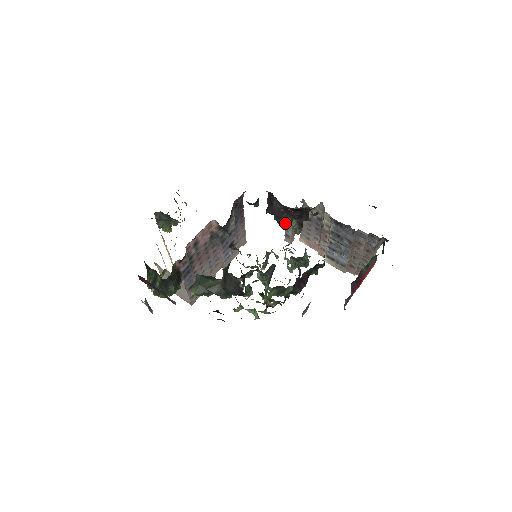
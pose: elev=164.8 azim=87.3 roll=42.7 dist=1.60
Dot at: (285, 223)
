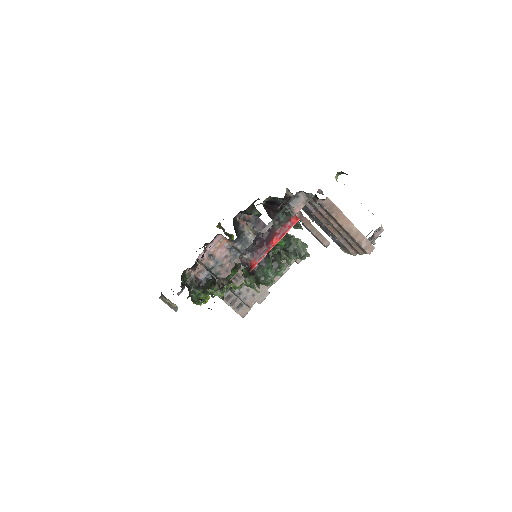
Dot at: occluded
